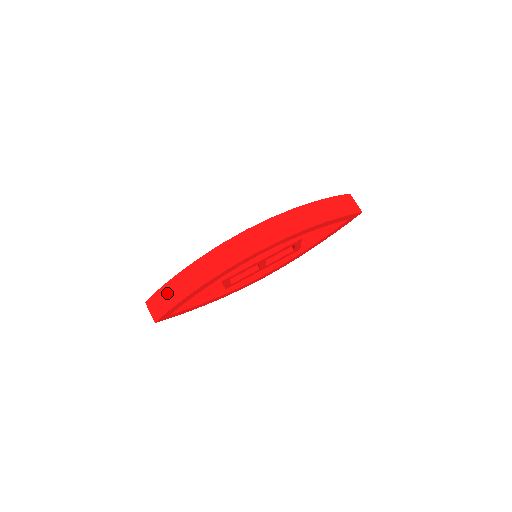
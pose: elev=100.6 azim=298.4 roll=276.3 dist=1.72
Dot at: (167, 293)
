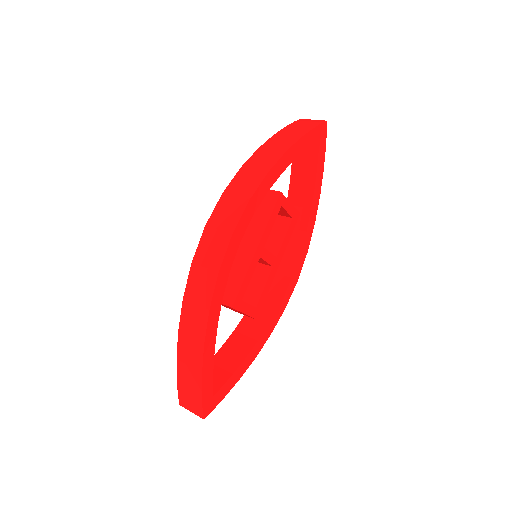
Dot at: (185, 371)
